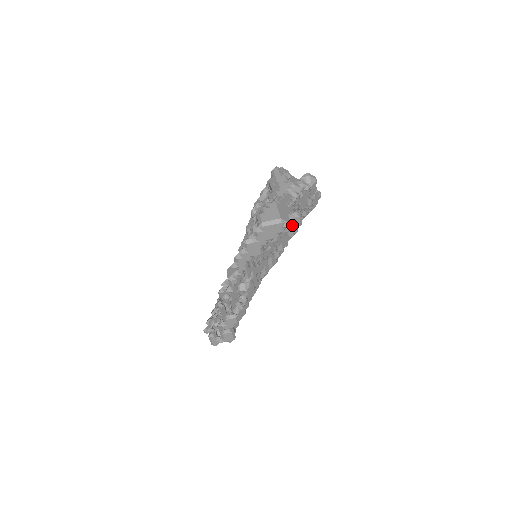
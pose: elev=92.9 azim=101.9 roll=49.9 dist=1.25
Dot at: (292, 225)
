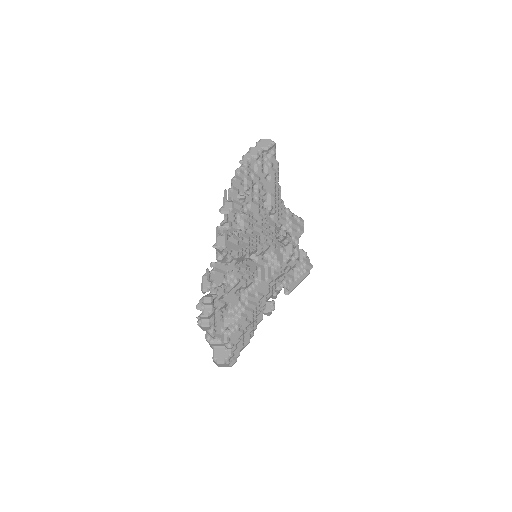
Dot at: (286, 250)
